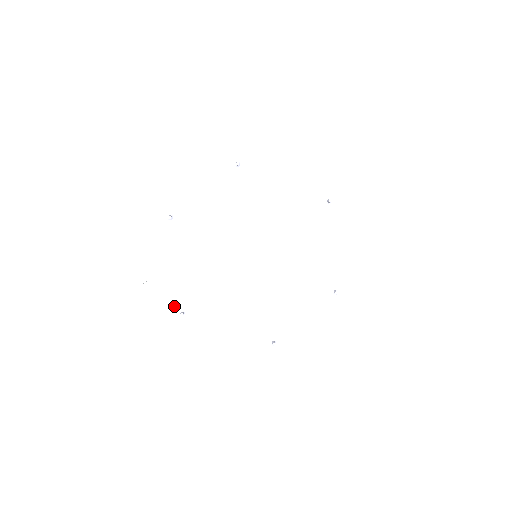
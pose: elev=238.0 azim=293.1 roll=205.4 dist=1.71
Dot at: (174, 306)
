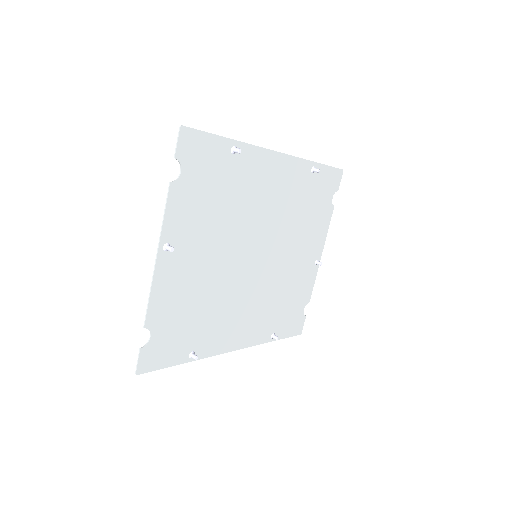
Dot at: (183, 352)
